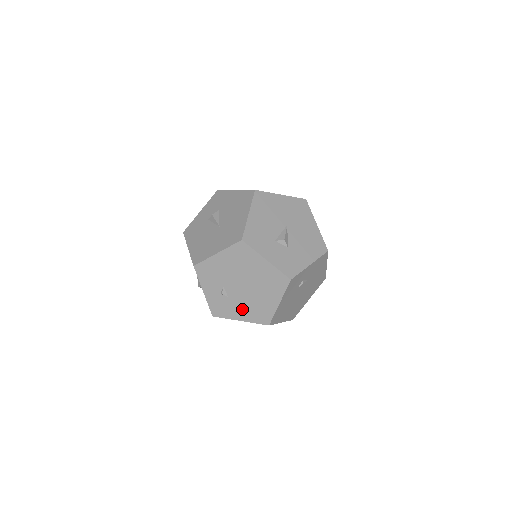
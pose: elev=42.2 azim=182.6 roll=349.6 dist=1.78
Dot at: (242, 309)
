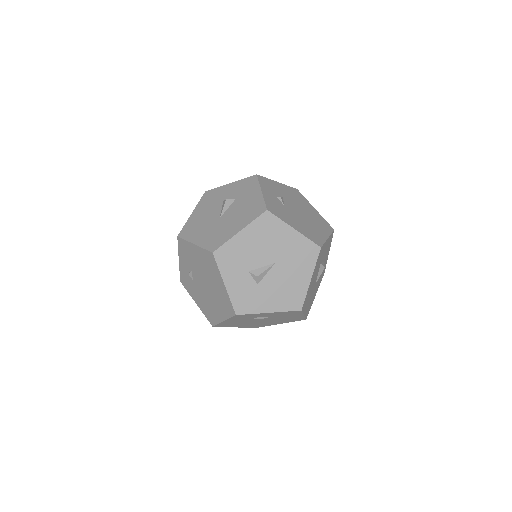
Dot at: (199, 297)
